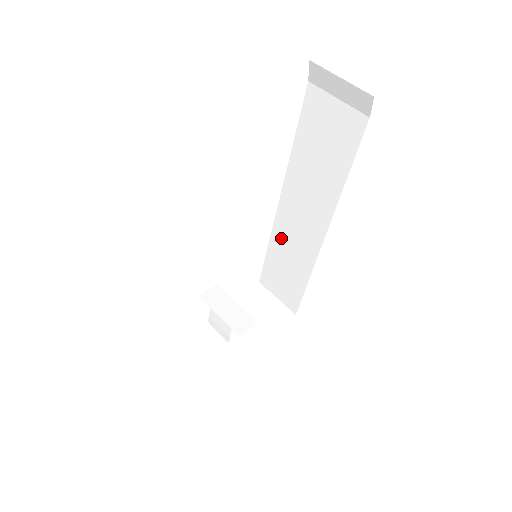
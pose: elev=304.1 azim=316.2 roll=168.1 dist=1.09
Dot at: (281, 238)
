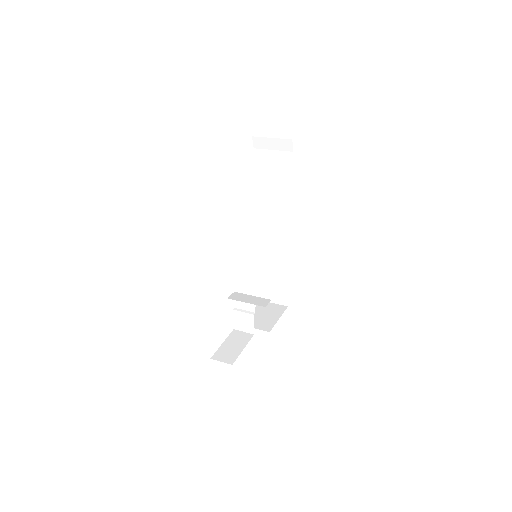
Dot at: (262, 253)
